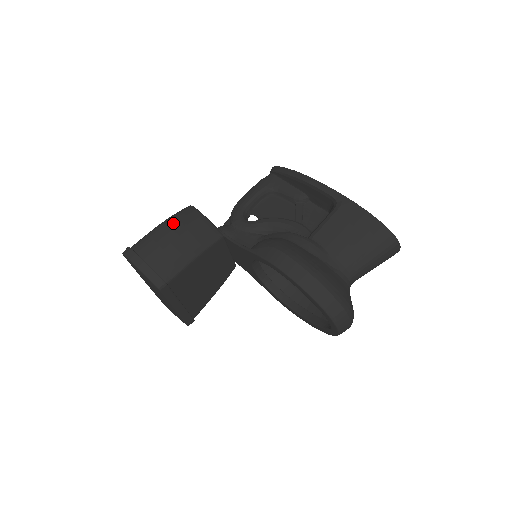
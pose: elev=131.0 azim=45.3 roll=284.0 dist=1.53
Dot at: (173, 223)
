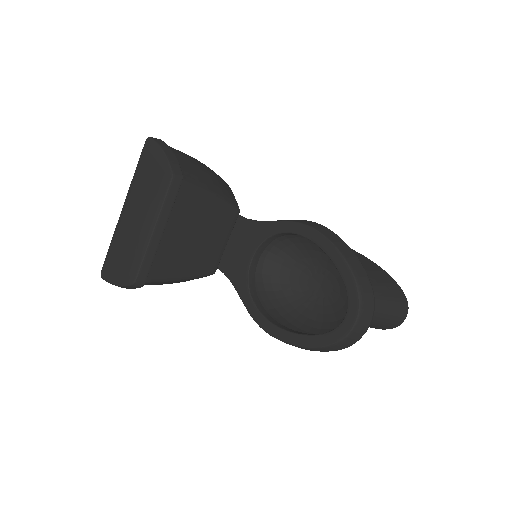
Dot at: (204, 164)
